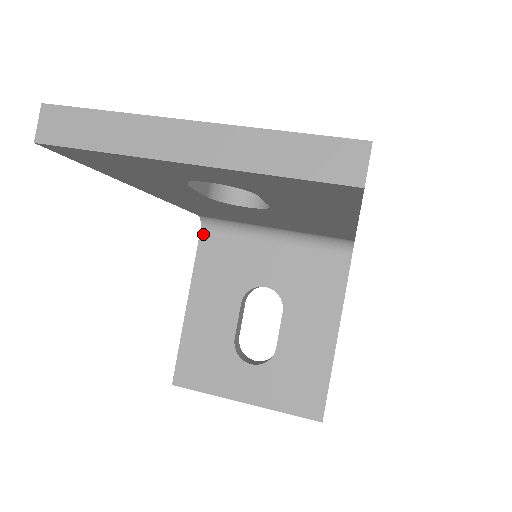
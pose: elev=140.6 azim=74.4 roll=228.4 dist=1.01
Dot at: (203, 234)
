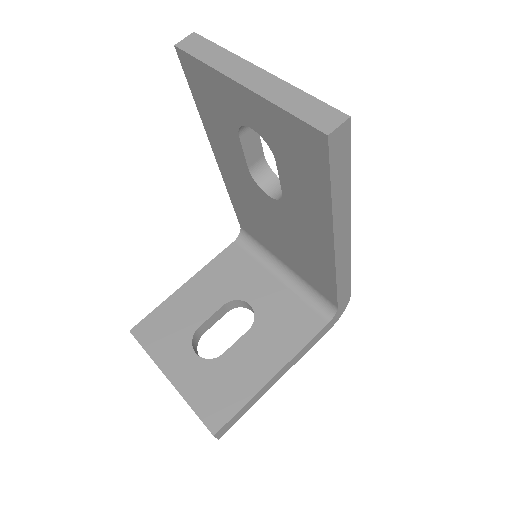
Dot at: (235, 244)
